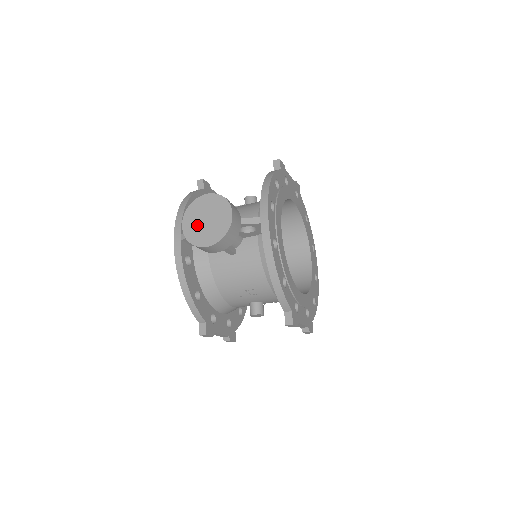
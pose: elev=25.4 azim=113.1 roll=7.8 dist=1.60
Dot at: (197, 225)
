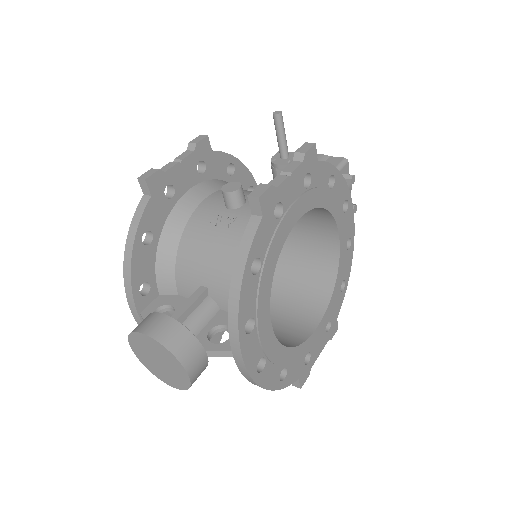
Dot at: (149, 360)
